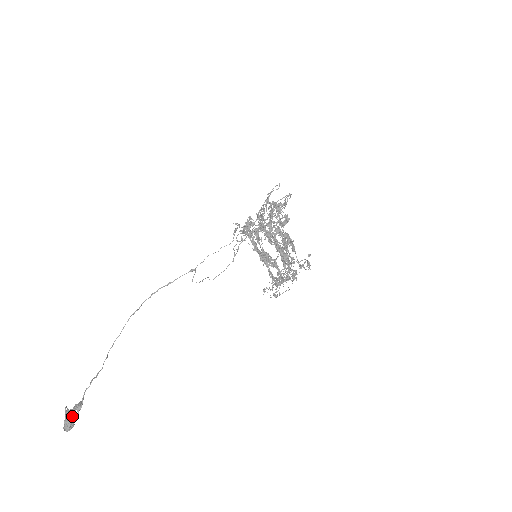
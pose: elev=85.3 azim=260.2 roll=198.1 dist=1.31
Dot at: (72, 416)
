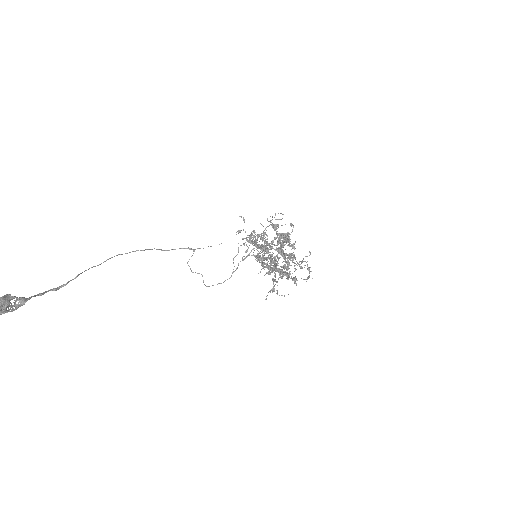
Dot at: (9, 300)
